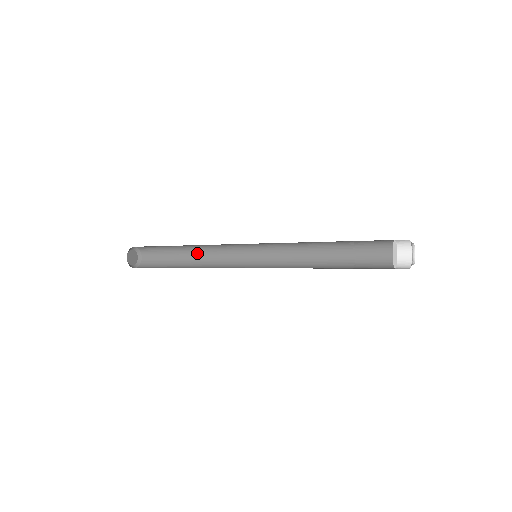
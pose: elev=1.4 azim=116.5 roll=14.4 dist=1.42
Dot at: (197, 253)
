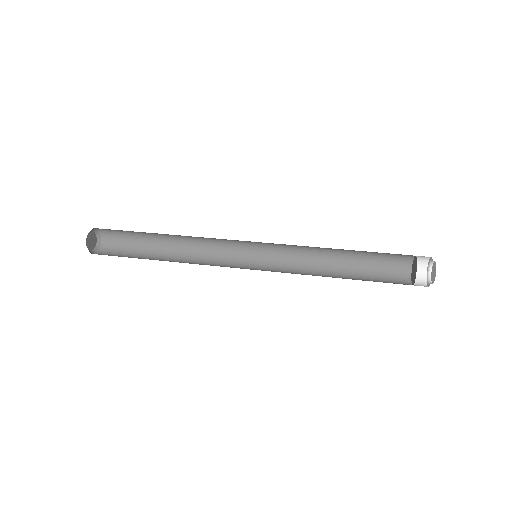
Dot at: (177, 242)
